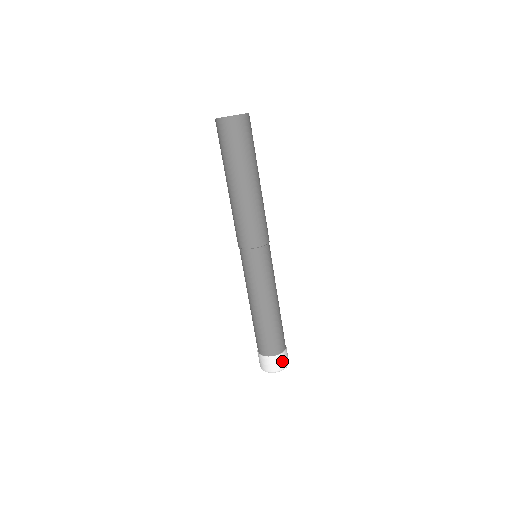
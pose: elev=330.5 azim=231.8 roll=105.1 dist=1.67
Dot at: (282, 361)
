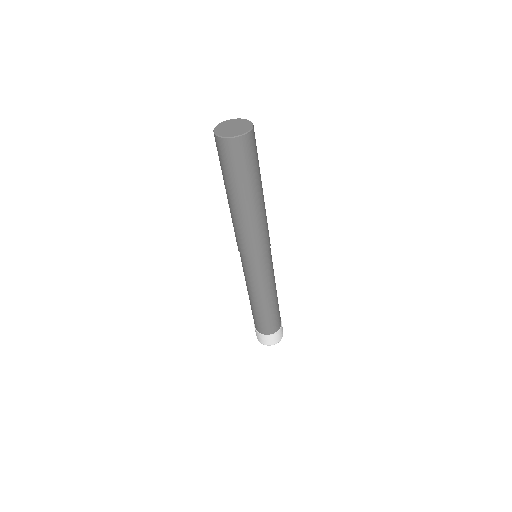
Dot at: (277, 337)
